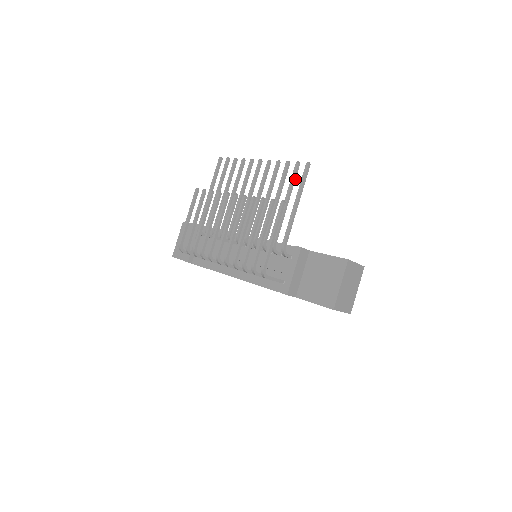
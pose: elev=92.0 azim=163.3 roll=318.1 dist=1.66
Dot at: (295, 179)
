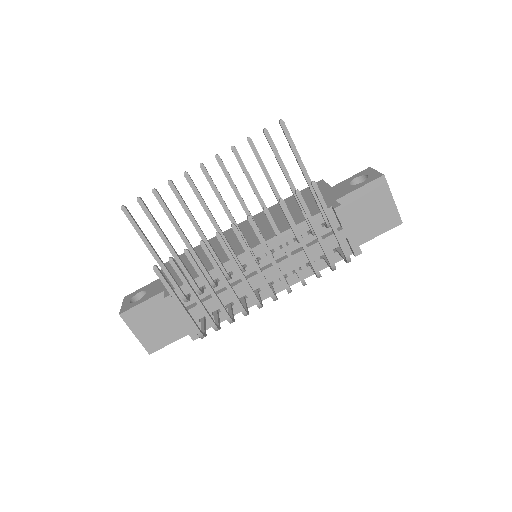
Dot at: (276, 150)
